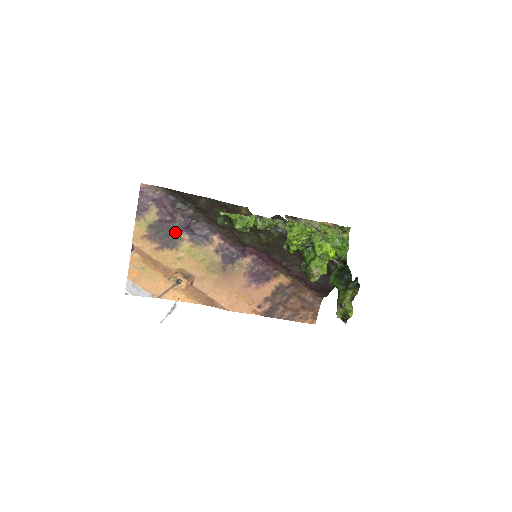
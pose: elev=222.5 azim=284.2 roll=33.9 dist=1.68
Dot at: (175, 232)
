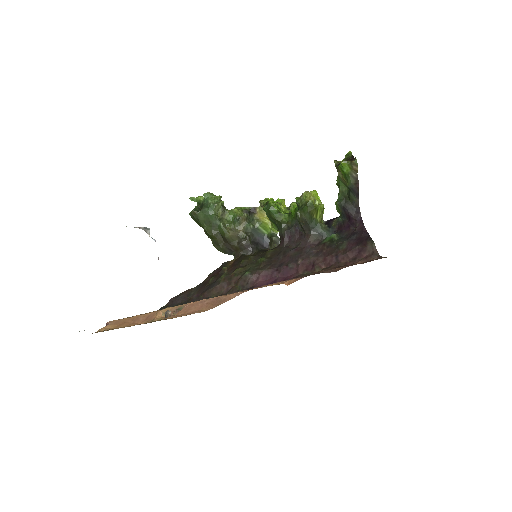
Dot at: occluded
